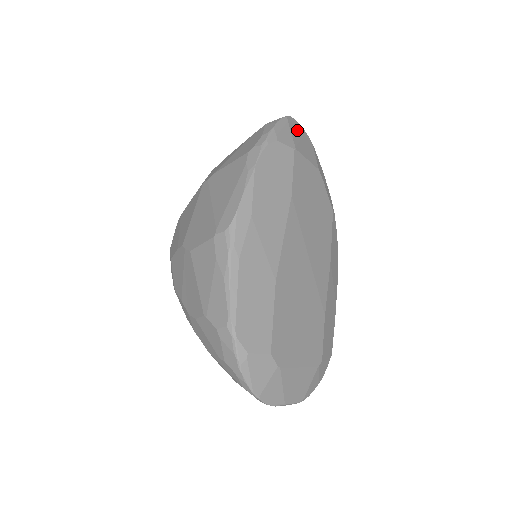
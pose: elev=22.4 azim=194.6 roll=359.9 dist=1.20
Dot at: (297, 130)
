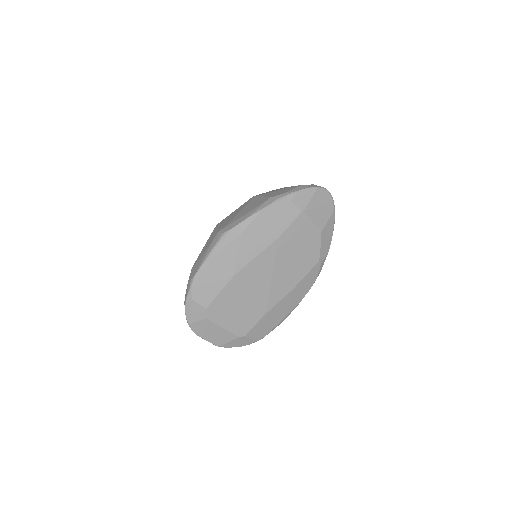
Dot at: (322, 199)
